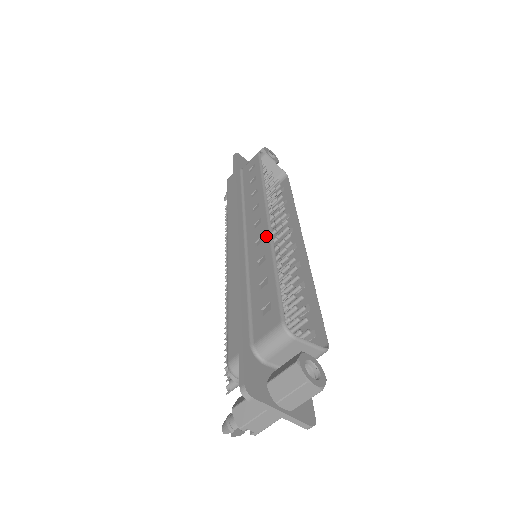
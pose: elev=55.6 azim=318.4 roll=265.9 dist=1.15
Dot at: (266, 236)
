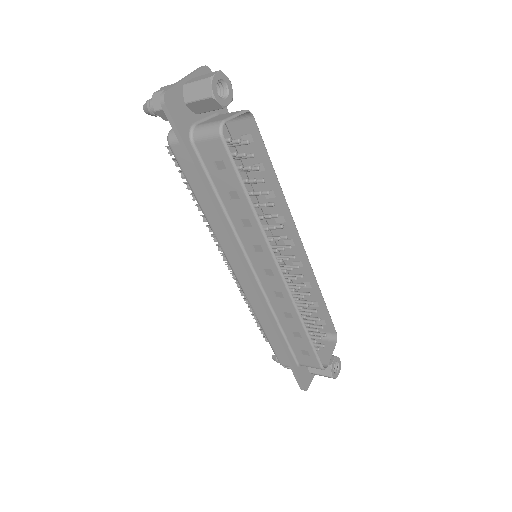
Dot at: (287, 298)
